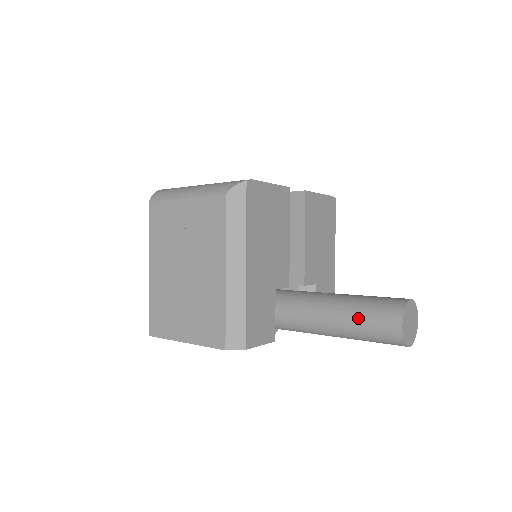
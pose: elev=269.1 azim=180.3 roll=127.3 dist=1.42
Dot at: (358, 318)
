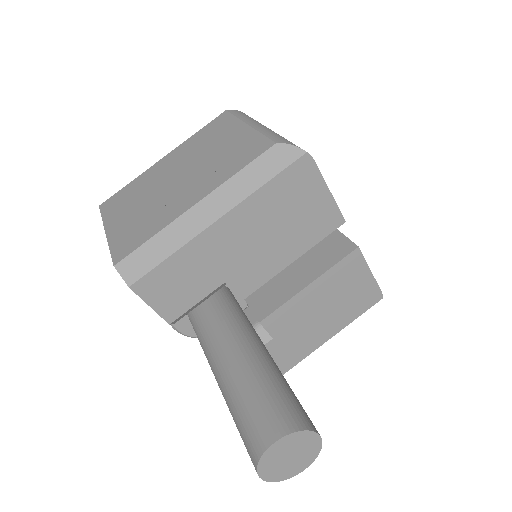
Dot at: (251, 388)
